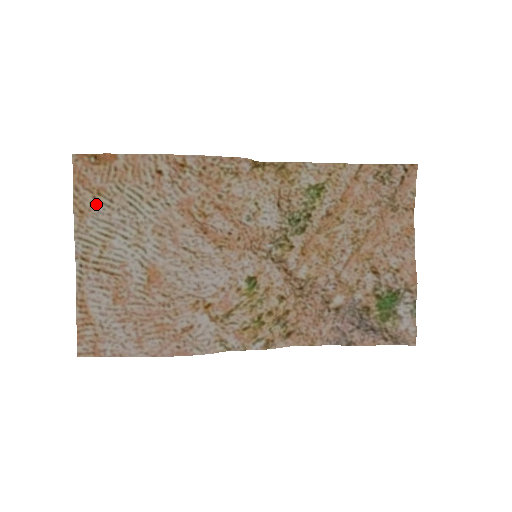
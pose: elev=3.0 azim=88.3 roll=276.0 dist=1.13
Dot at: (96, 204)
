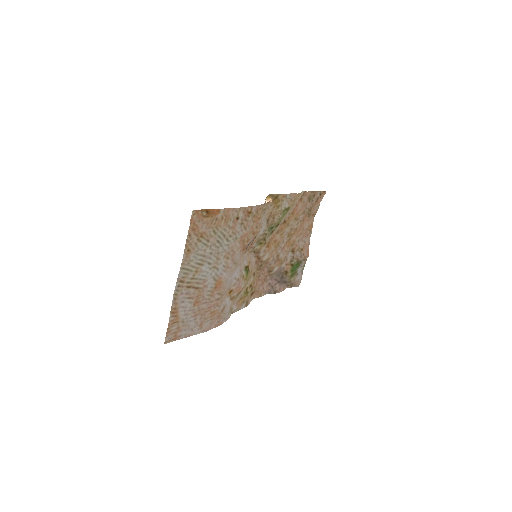
Dot at: (198, 244)
